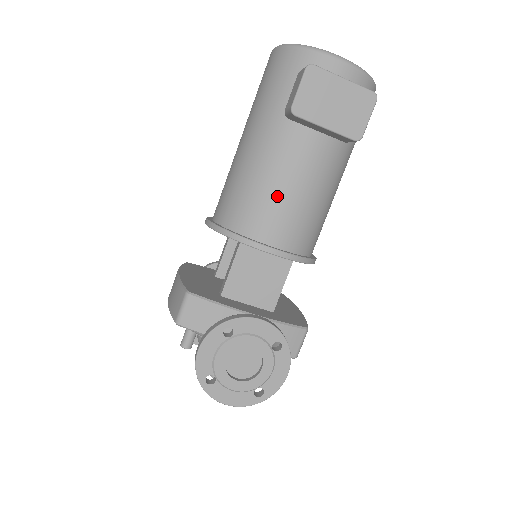
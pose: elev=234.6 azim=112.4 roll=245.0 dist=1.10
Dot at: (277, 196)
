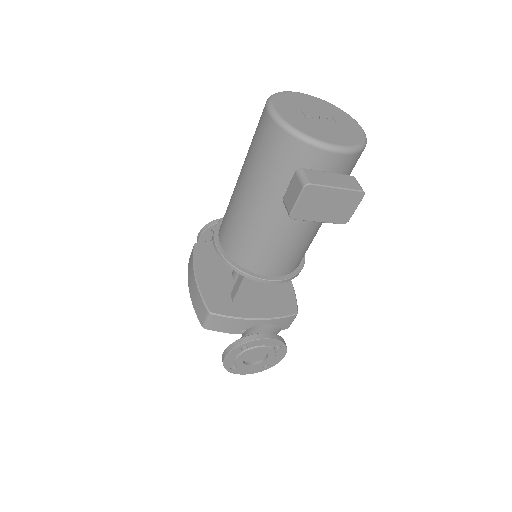
Dot at: (276, 248)
